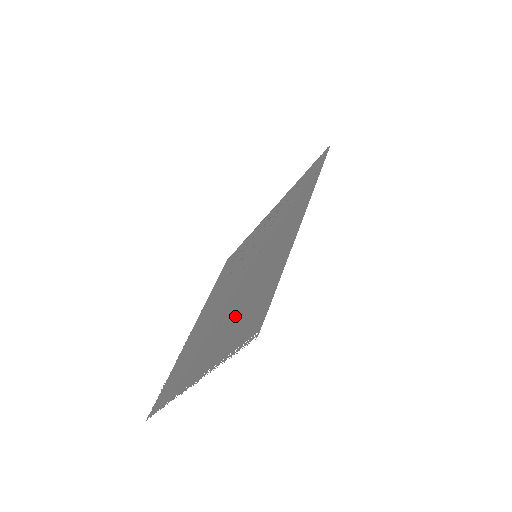
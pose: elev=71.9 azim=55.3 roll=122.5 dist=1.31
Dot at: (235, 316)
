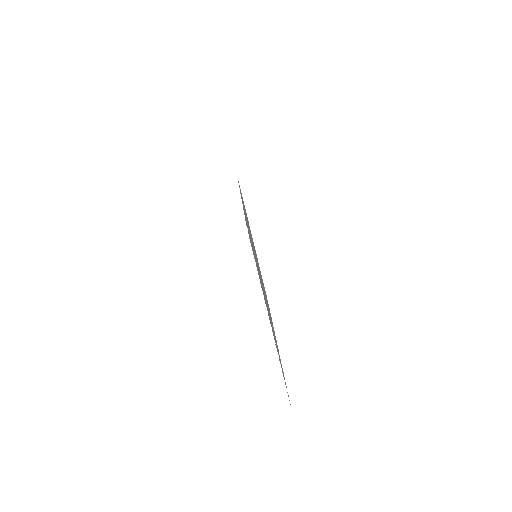
Dot at: occluded
